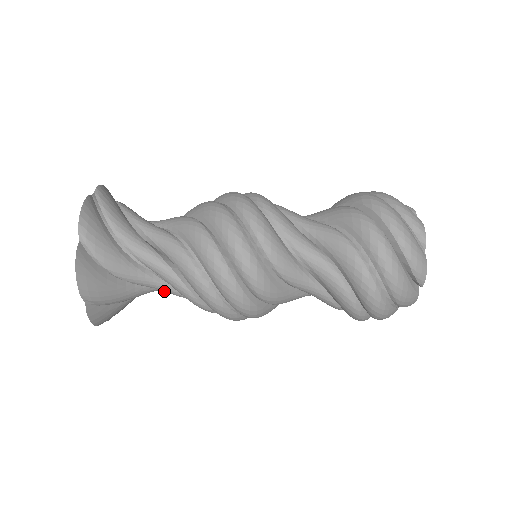
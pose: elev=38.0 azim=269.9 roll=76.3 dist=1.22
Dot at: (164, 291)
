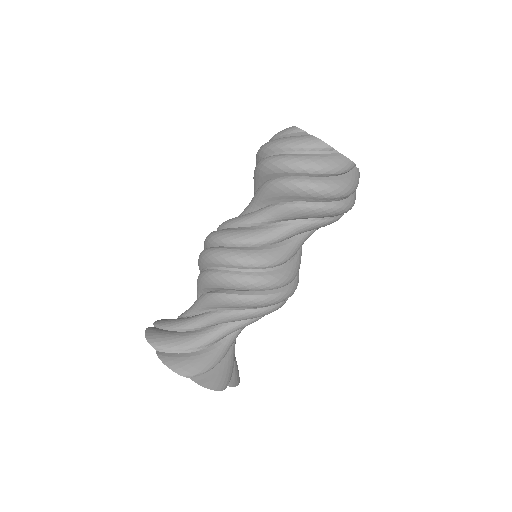
Dot at: (210, 321)
